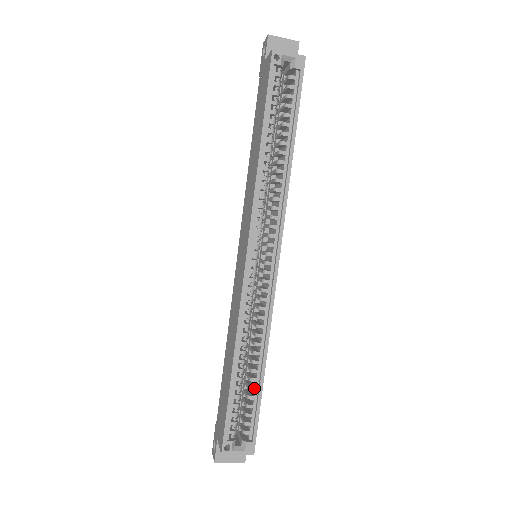
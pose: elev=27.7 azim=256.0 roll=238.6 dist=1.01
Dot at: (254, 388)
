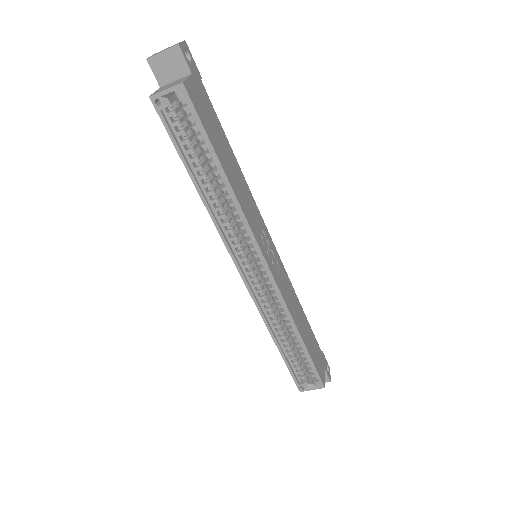
Dot at: (302, 350)
